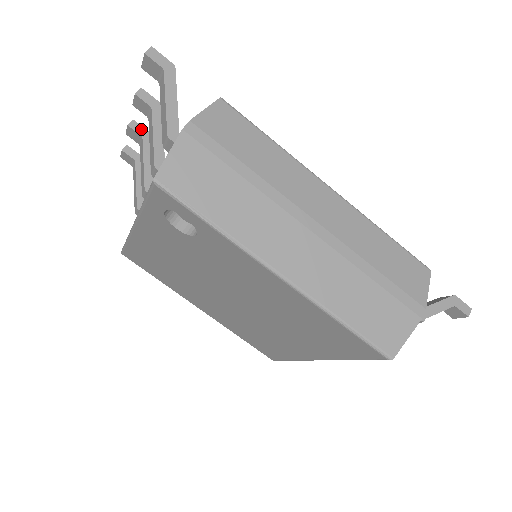
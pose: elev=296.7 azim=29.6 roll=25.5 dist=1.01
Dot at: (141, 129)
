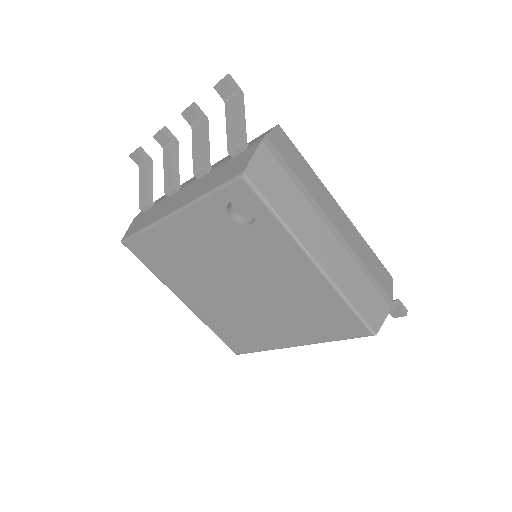
Dot at: (171, 135)
